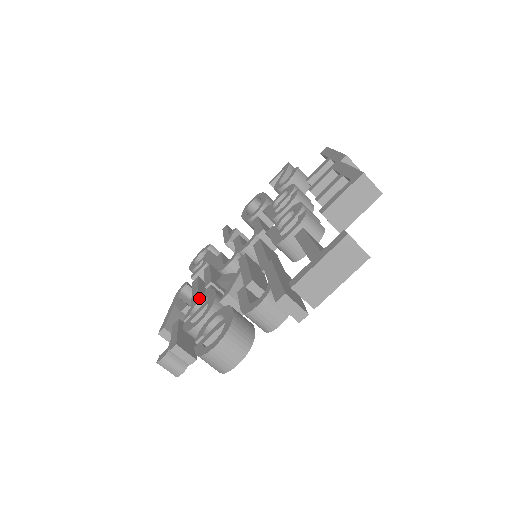
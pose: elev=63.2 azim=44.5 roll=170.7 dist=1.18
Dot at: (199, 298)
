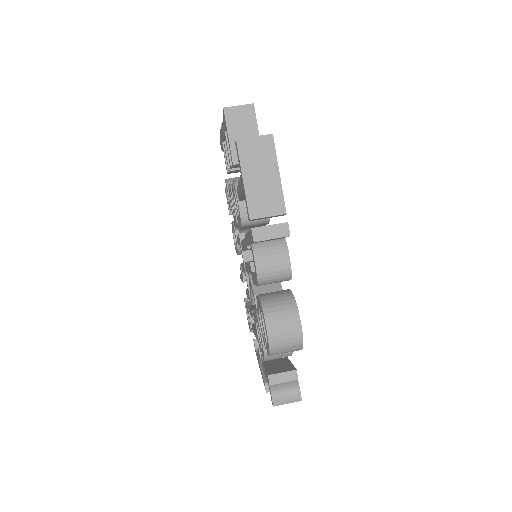
Dot at: (256, 330)
